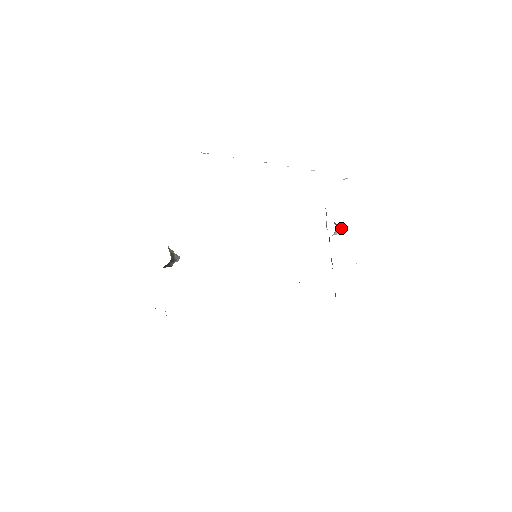
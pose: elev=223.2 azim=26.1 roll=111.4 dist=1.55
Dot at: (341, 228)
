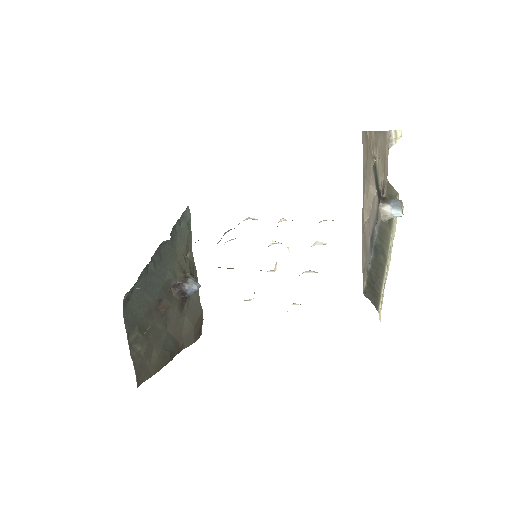
Dot at: (398, 201)
